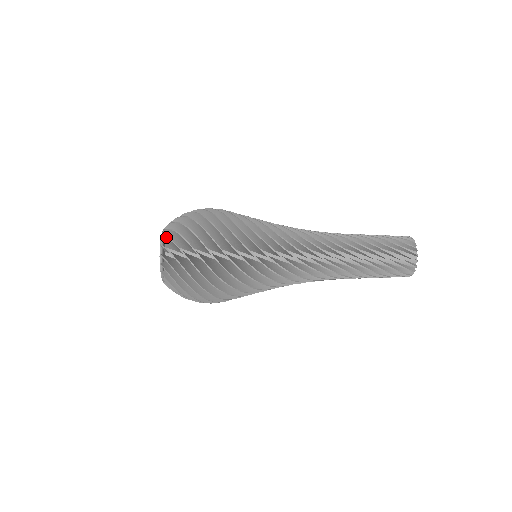
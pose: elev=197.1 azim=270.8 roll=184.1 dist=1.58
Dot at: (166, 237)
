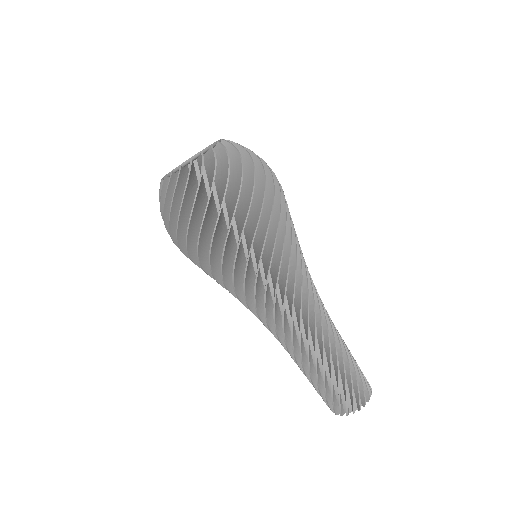
Dot at: occluded
